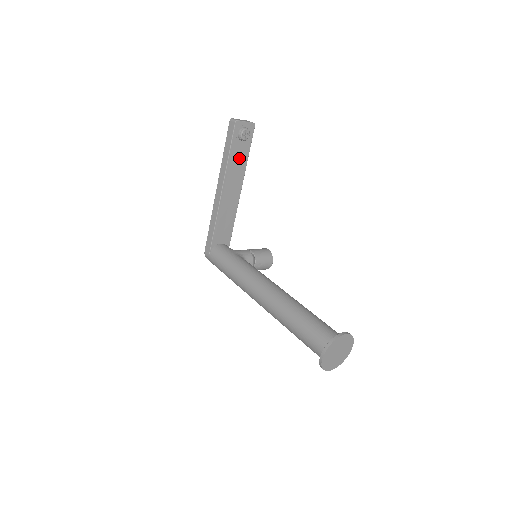
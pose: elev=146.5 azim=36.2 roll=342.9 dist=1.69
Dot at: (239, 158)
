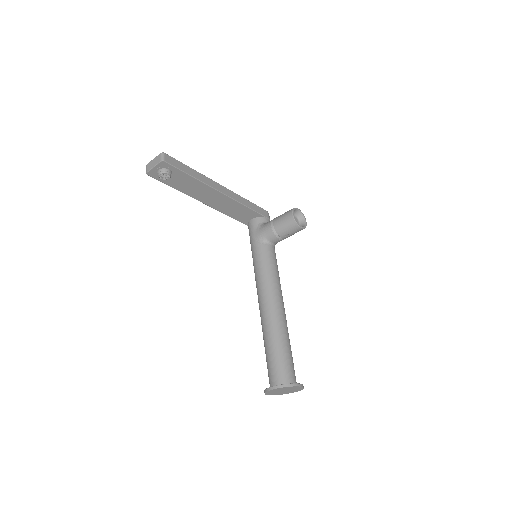
Dot at: (186, 183)
